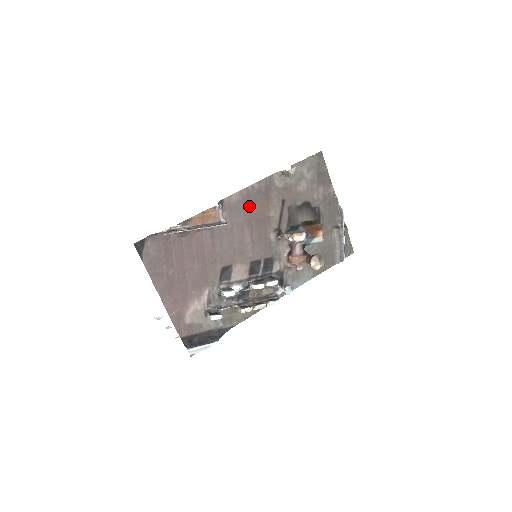
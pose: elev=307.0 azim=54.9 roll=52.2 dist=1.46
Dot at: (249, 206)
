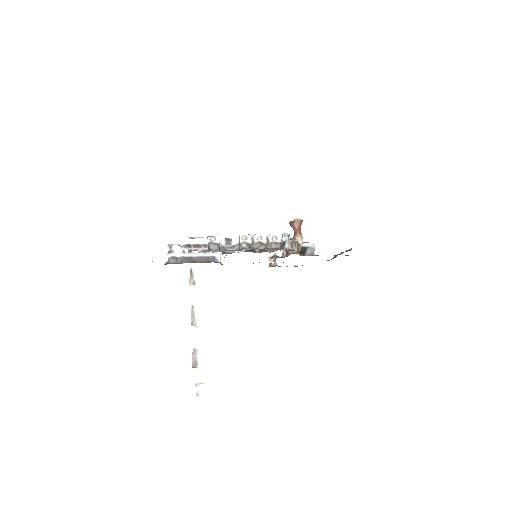
Dot at: occluded
